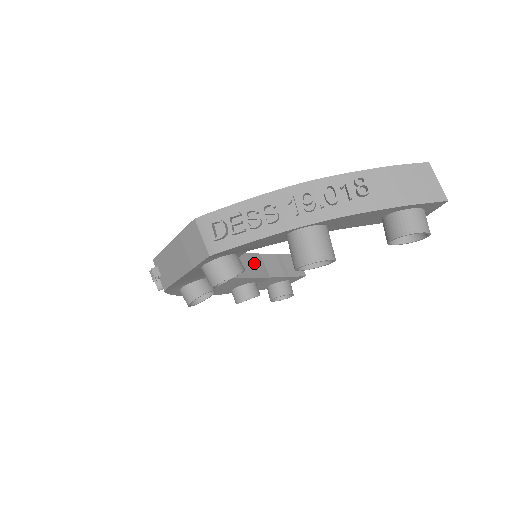
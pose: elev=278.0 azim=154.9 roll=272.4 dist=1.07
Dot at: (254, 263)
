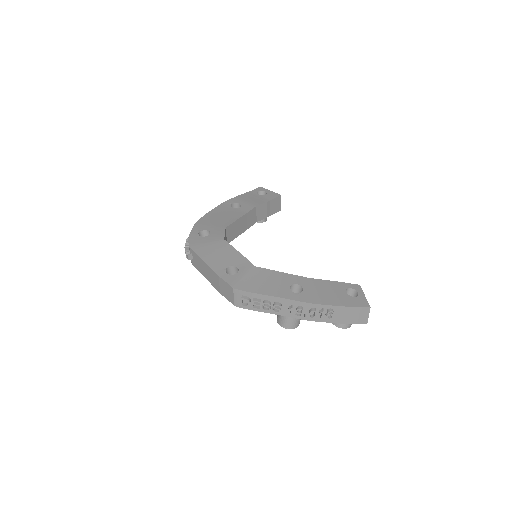
Dot at: (250, 217)
